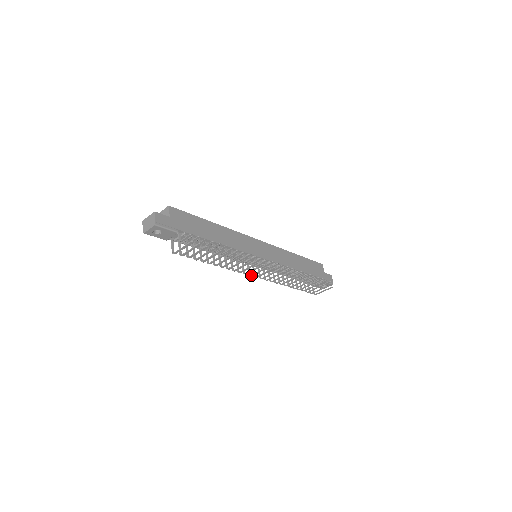
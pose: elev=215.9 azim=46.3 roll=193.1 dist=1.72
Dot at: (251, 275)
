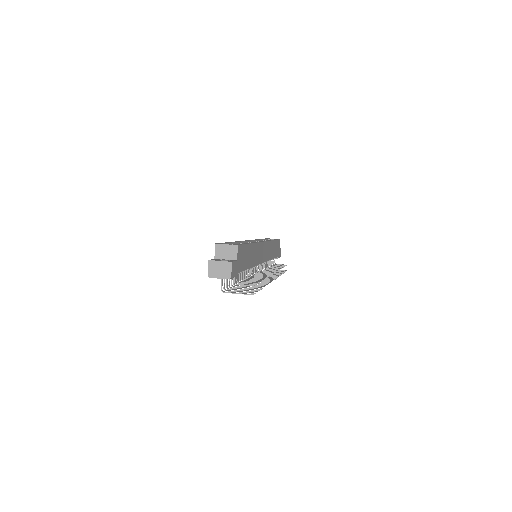
Dot at: (250, 279)
